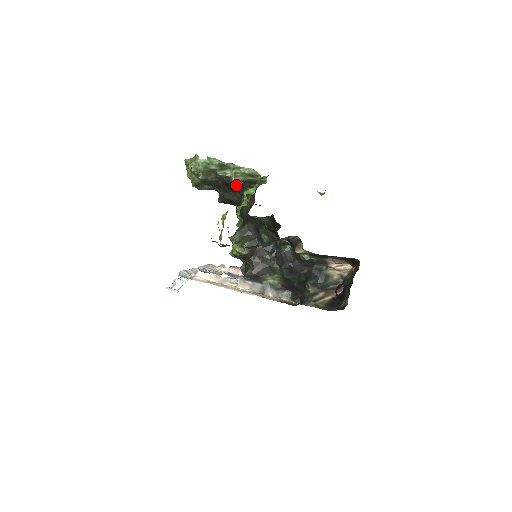
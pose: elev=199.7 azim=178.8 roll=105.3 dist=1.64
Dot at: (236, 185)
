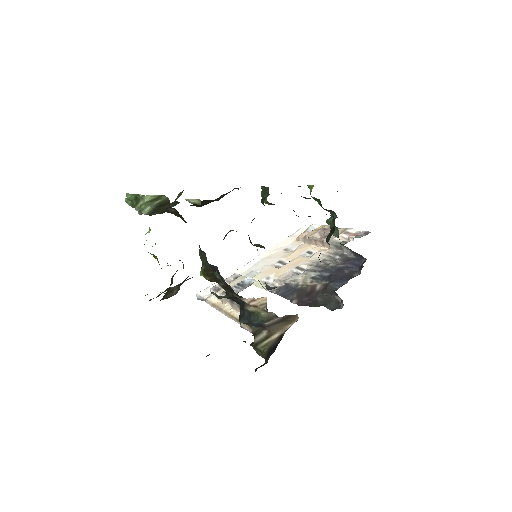
Dot at: (156, 213)
